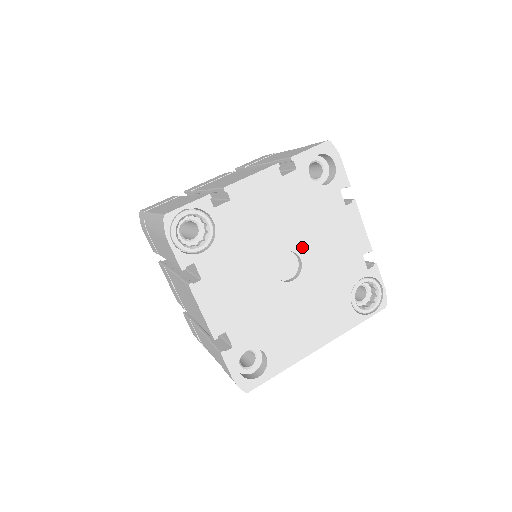
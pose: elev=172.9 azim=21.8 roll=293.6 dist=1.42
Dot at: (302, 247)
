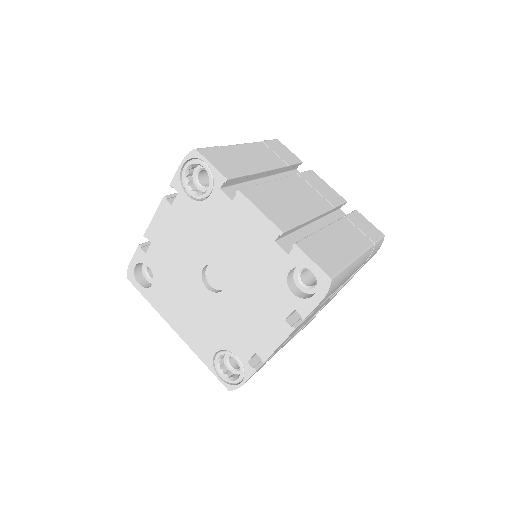
Dot at: (233, 286)
